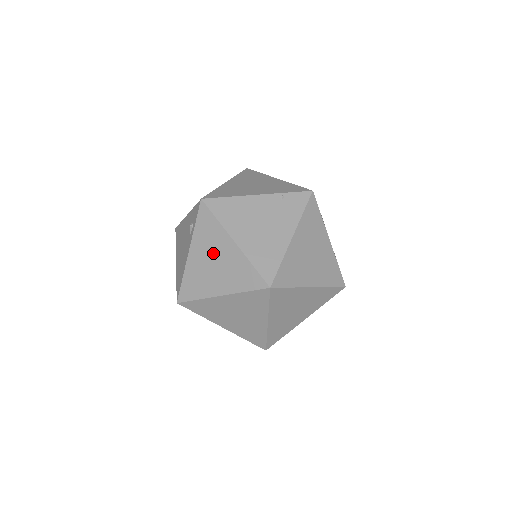
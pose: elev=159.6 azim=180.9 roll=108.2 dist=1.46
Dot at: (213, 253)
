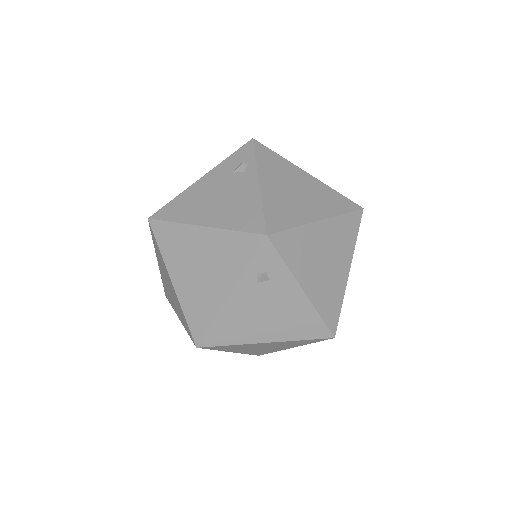
Dot at: (290, 182)
